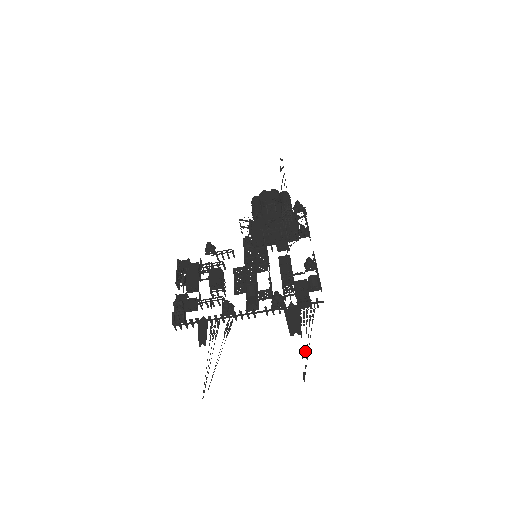
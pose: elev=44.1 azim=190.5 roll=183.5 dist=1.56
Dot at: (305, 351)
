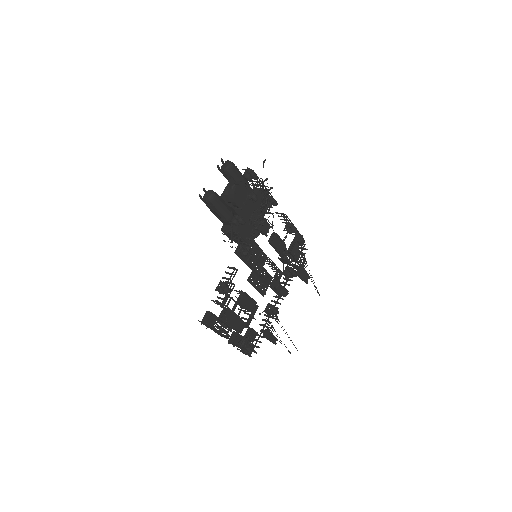
Dot at: occluded
